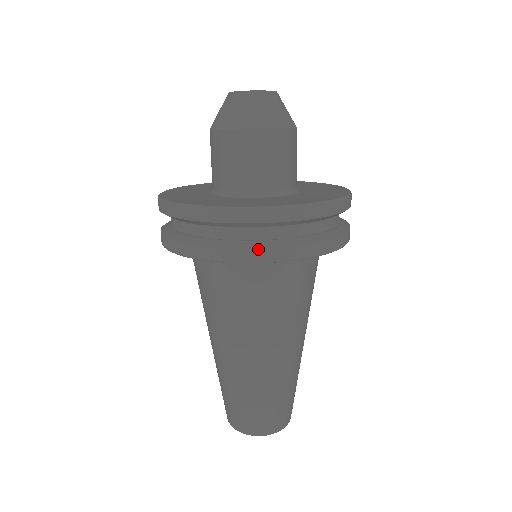
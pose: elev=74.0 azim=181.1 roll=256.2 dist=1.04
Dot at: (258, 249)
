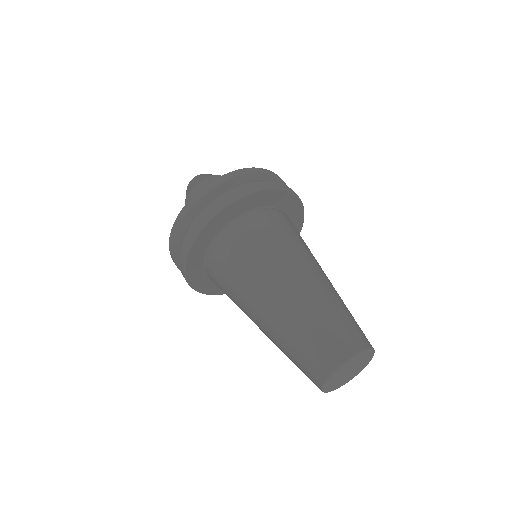
Dot at: (257, 184)
